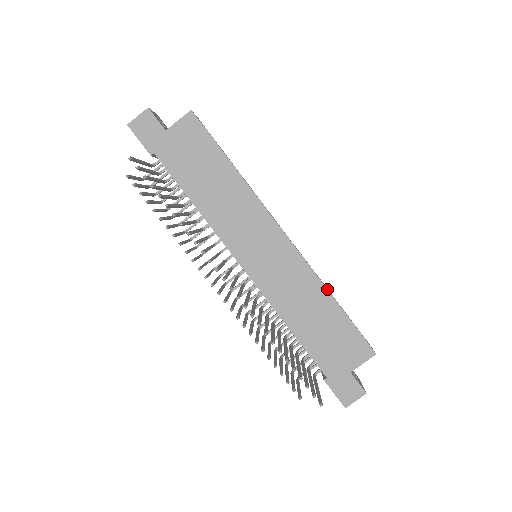
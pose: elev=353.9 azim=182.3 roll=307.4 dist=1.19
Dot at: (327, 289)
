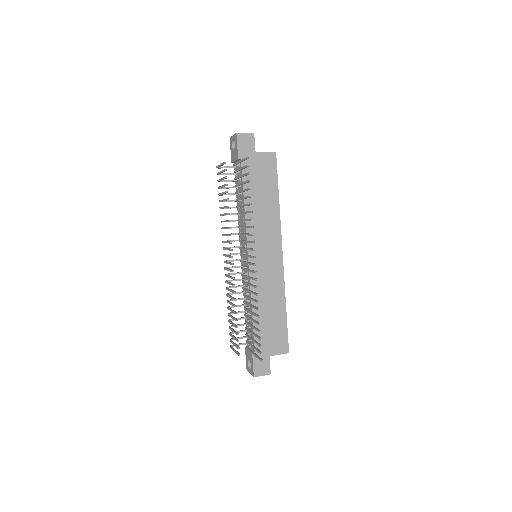
Dot at: occluded
